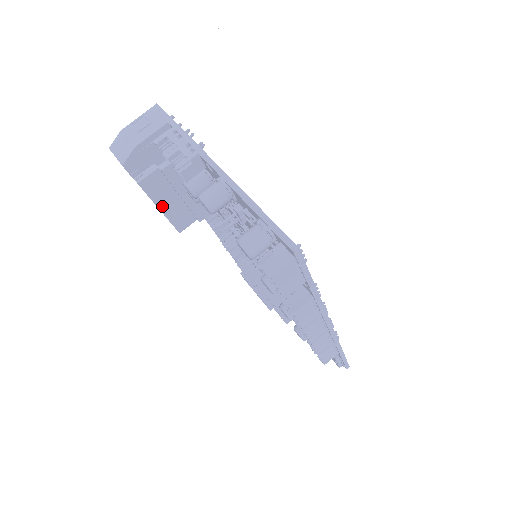
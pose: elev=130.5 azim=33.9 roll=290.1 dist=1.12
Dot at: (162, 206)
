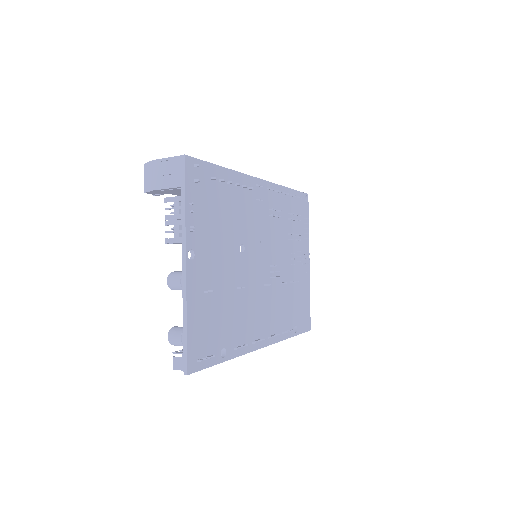
Dot at: occluded
